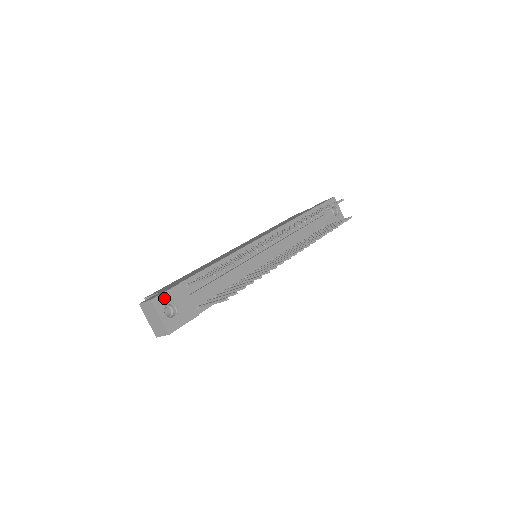
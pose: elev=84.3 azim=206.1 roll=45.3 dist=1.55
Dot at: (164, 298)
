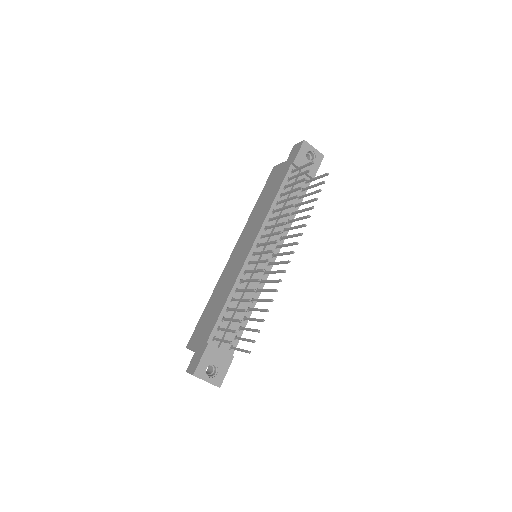
Dot at: (202, 366)
